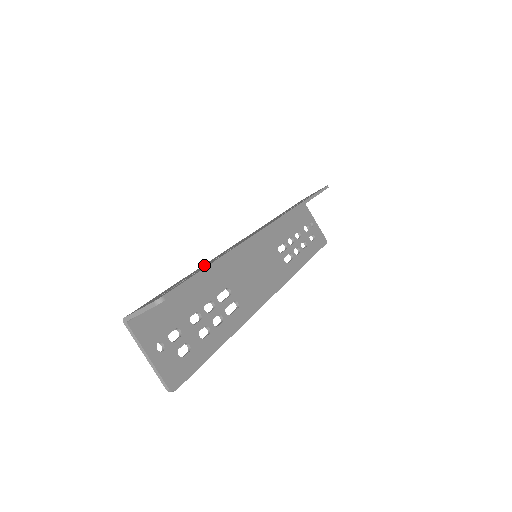
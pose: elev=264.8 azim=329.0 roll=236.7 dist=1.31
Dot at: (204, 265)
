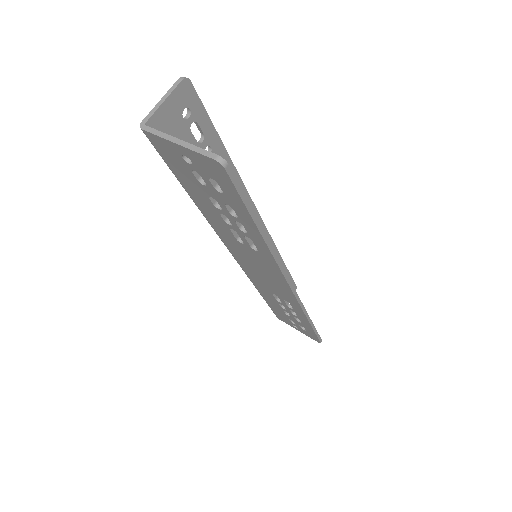
Dot at: occluded
